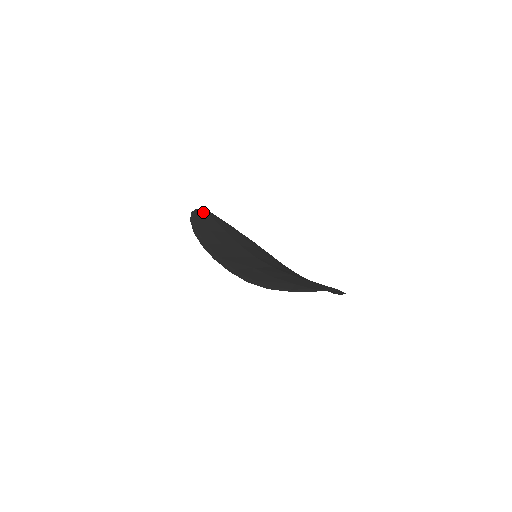
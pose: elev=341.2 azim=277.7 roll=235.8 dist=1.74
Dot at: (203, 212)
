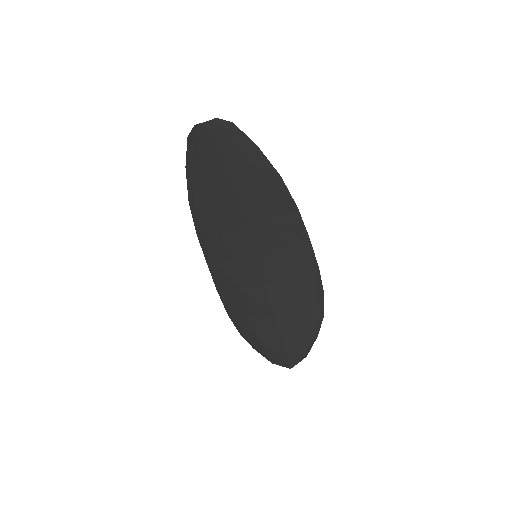
Dot at: (203, 139)
